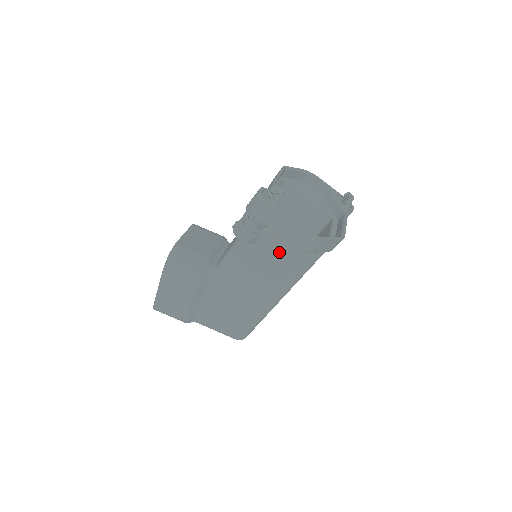
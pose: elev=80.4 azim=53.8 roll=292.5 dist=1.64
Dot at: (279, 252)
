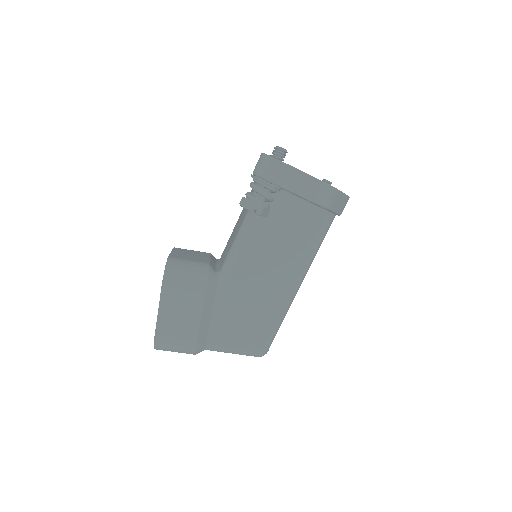
Dot at: (289, 229)
